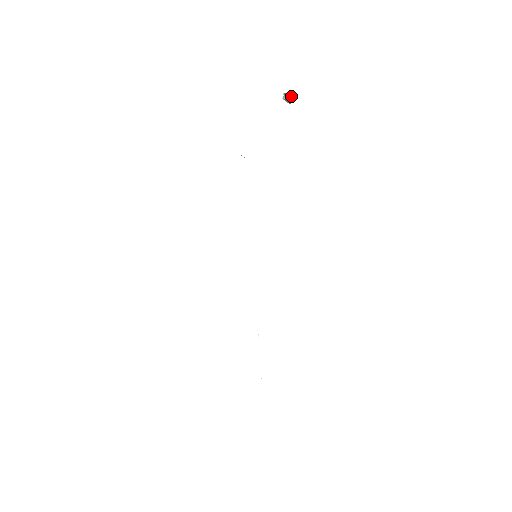
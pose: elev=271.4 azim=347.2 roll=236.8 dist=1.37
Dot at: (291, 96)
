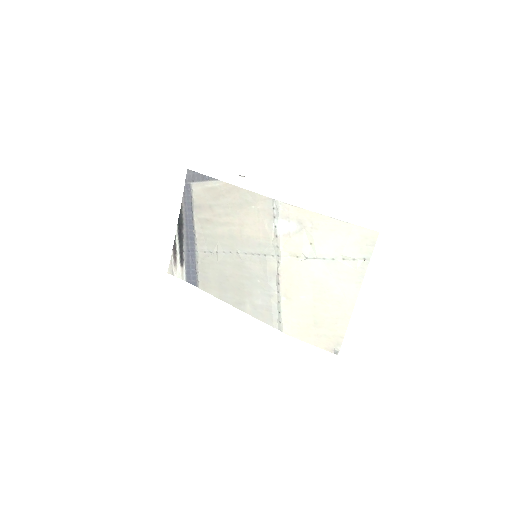
Dot at: (243, 176)
